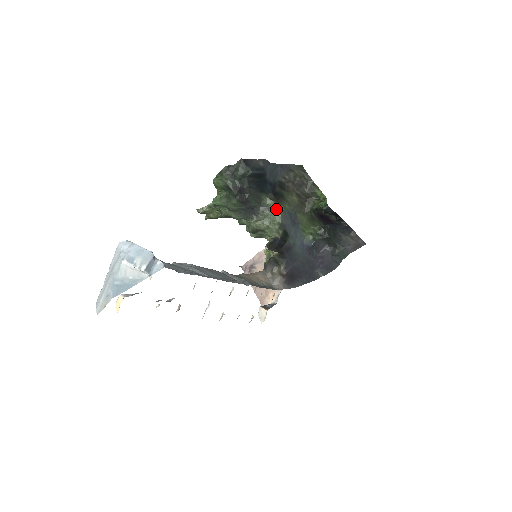
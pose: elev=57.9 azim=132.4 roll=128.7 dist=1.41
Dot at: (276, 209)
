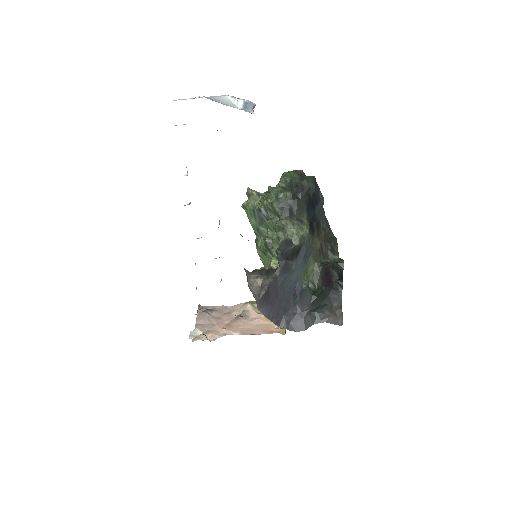
Dot at: (308, 227)
